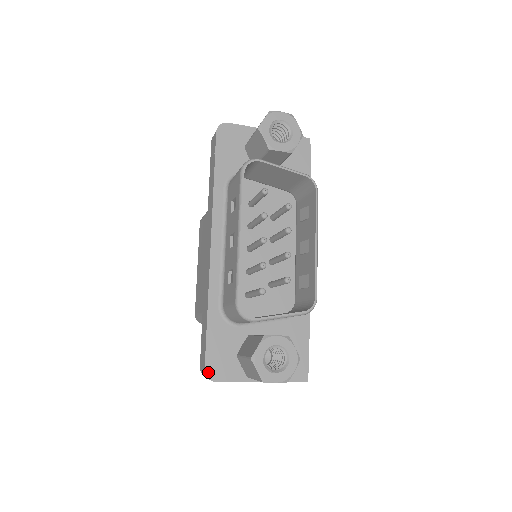
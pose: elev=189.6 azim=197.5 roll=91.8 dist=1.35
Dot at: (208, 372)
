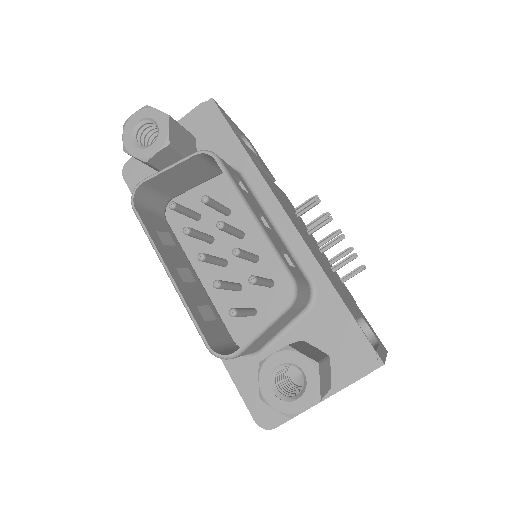
Dot at: (260, 423)
